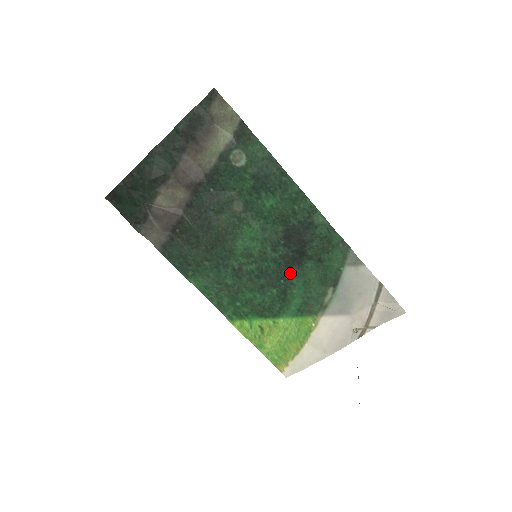
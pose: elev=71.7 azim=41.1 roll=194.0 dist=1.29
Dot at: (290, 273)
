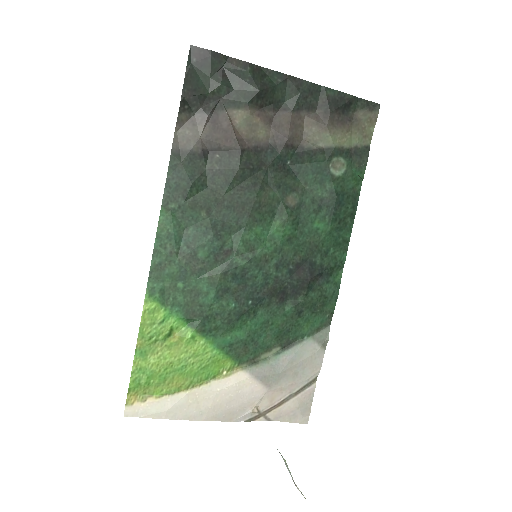
Dot at: (265, 301)
